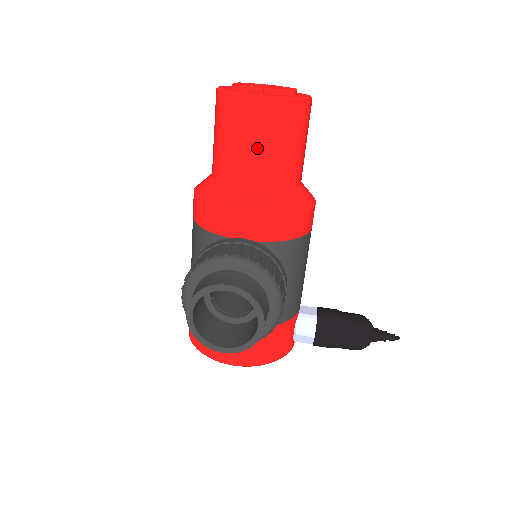
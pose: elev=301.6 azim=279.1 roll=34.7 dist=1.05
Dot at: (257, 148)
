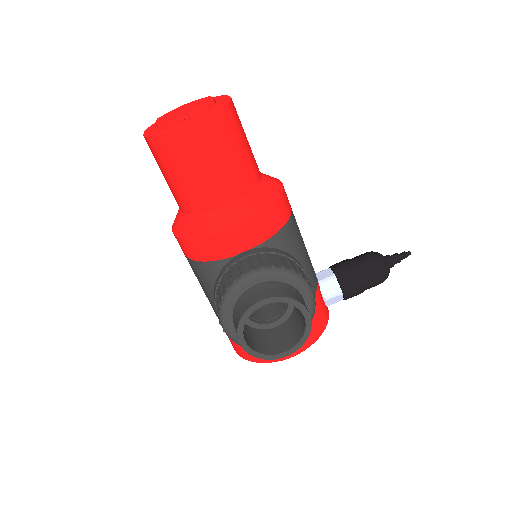
Dot at: (211, 168)
